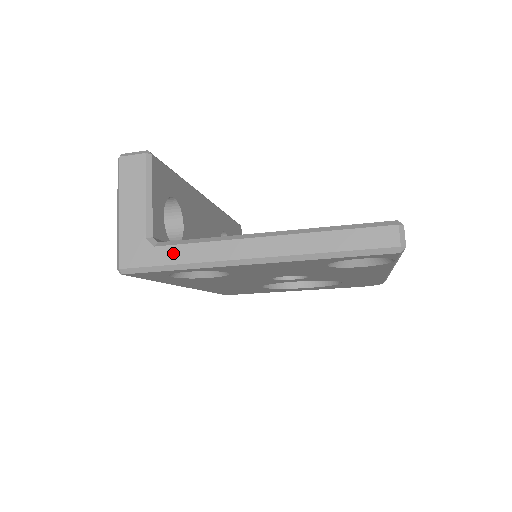
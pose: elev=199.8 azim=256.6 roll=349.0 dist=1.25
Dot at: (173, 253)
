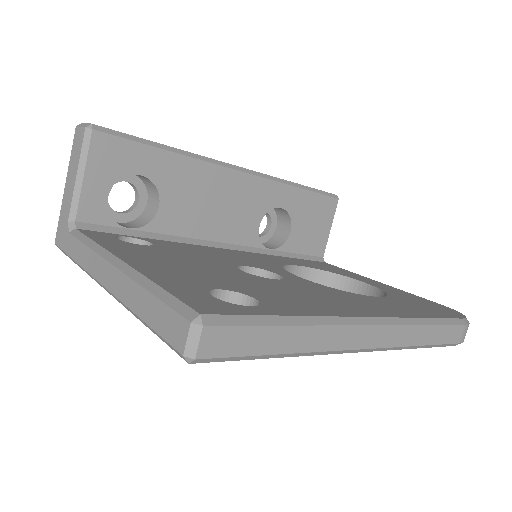
Dot at: (73, 246)
